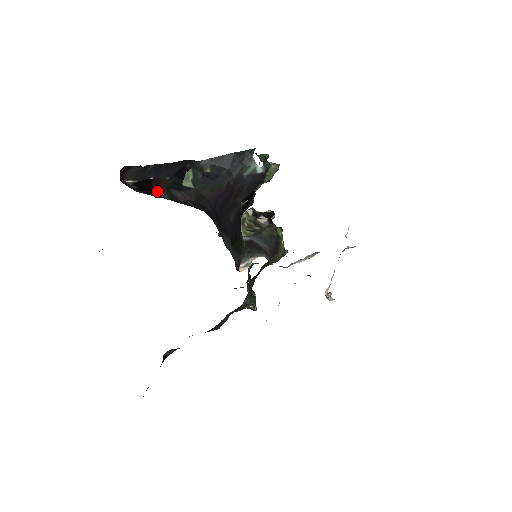
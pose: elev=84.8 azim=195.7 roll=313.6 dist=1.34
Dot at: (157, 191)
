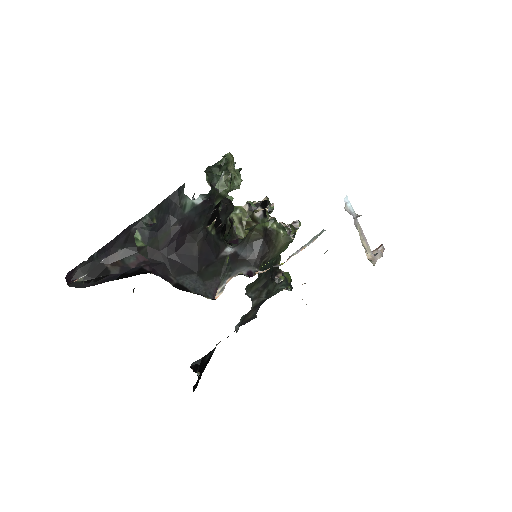
Dot at: (109, 270)
